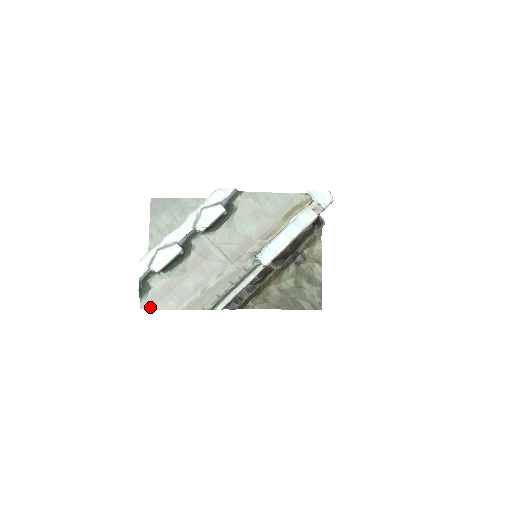
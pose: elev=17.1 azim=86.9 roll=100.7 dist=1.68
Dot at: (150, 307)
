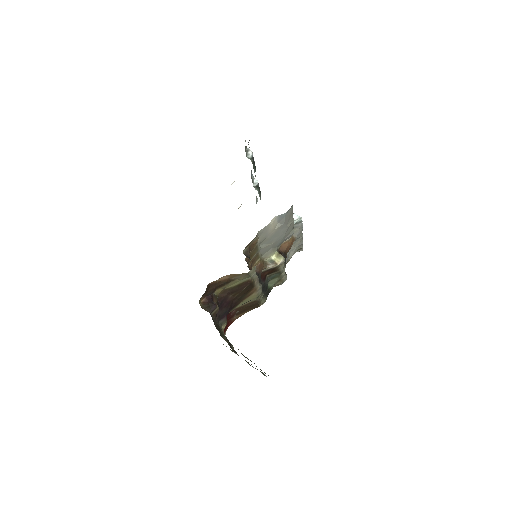
Dot at: occluded
